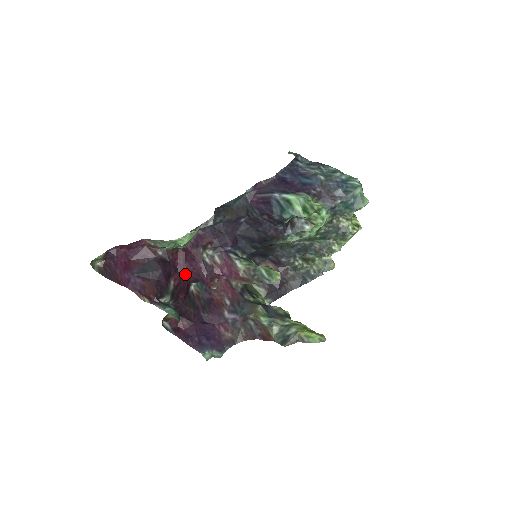
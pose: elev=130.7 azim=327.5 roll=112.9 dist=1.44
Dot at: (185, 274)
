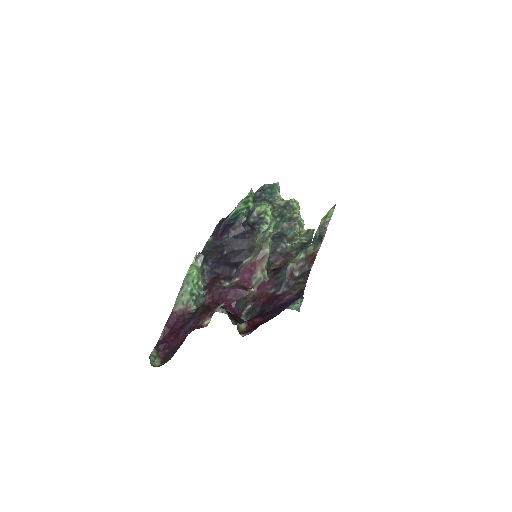
Dot at: (225, 307)
